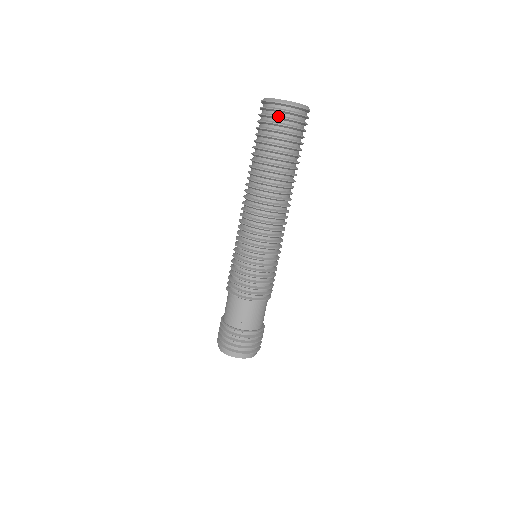
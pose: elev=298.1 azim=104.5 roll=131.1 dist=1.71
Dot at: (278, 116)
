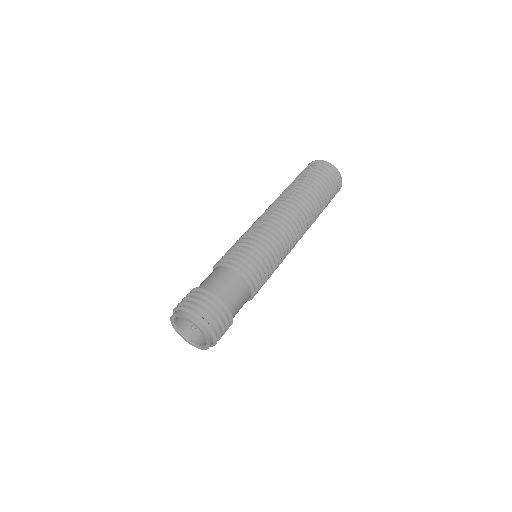
Dot at: (314, 165)
